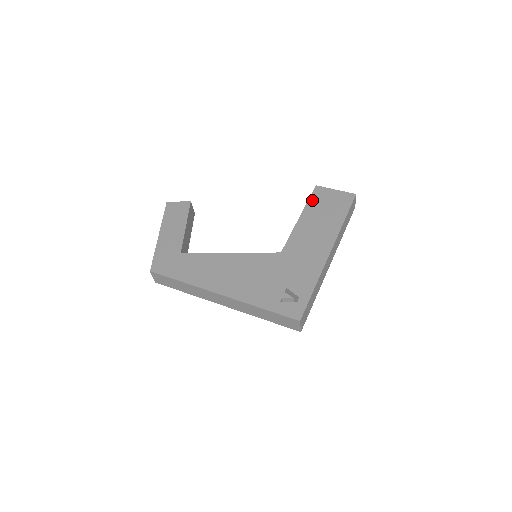
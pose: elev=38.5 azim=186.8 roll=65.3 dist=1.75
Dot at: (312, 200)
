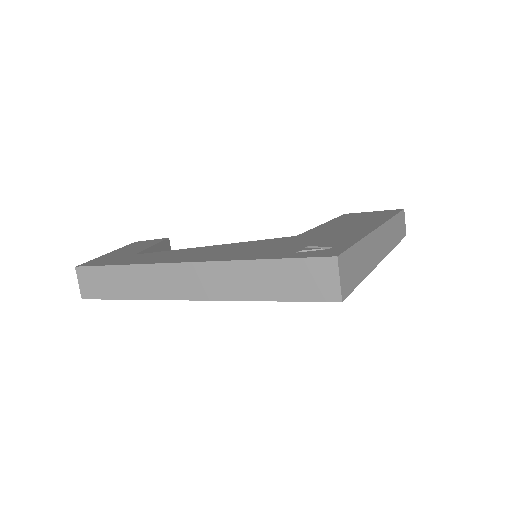
Dot at: (341, 217)
